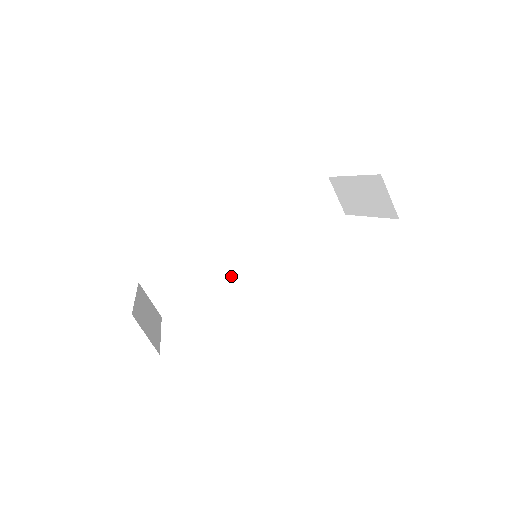
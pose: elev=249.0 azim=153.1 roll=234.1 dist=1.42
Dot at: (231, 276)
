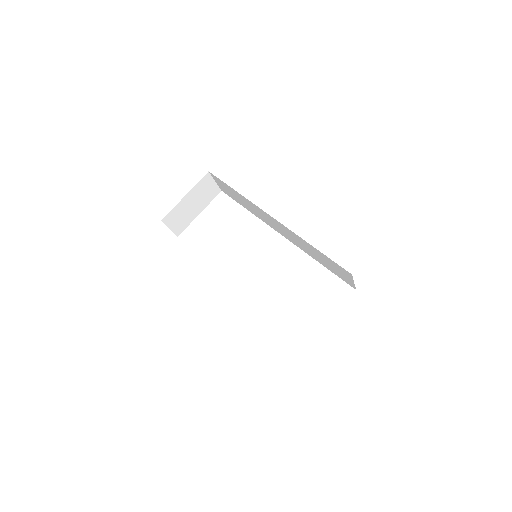
Dot at: (266, 223)
